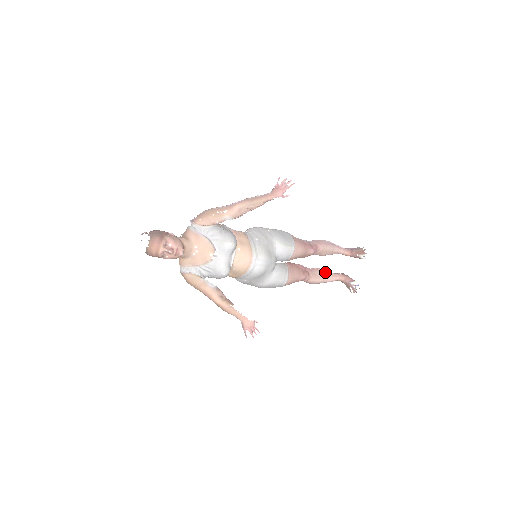
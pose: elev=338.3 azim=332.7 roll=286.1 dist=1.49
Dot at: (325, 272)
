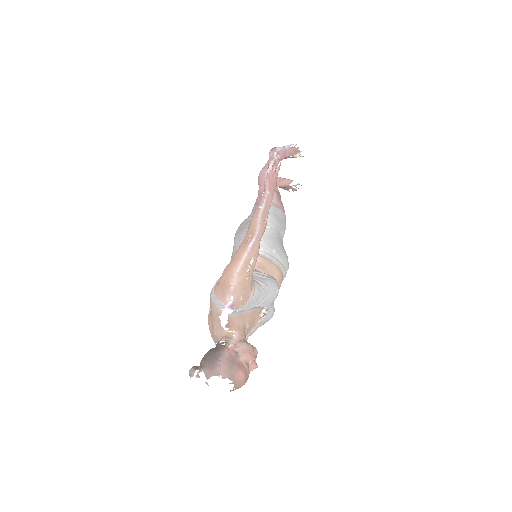
Dot at: occluded
